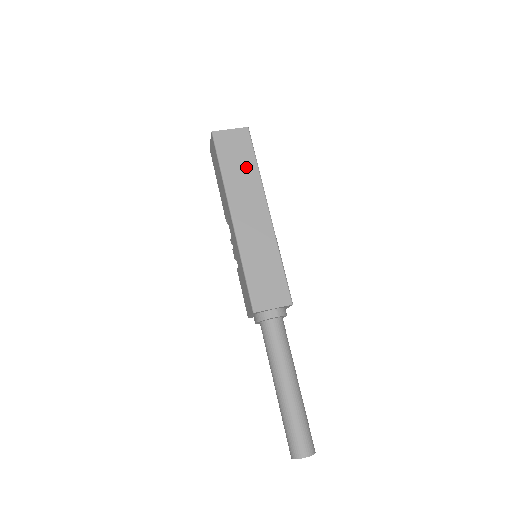
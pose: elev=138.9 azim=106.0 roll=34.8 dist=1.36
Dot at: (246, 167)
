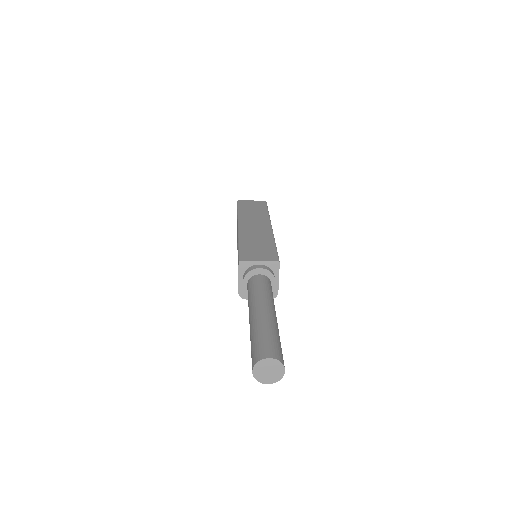
Dot at: (258, 211)
